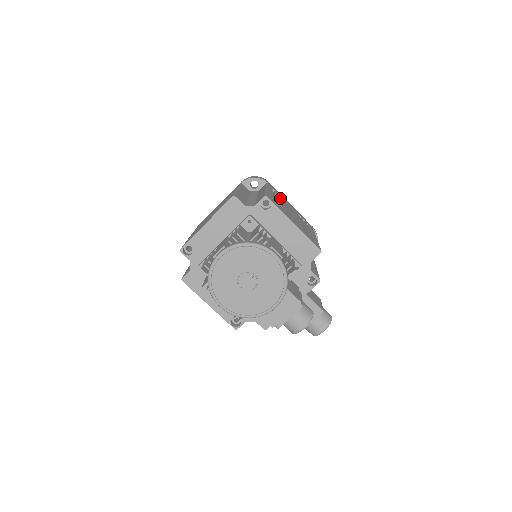
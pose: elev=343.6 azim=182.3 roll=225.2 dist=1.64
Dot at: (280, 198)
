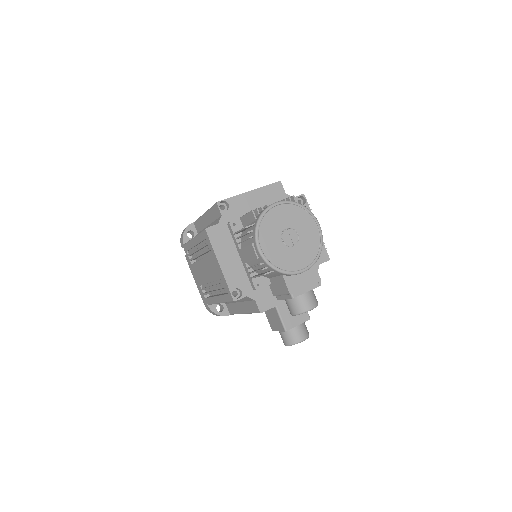
Dot at: occluded
